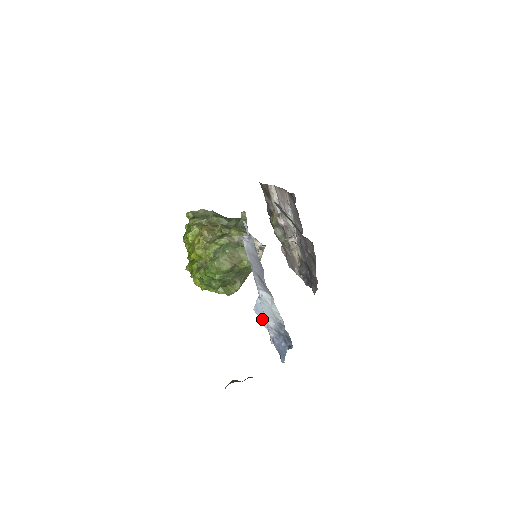
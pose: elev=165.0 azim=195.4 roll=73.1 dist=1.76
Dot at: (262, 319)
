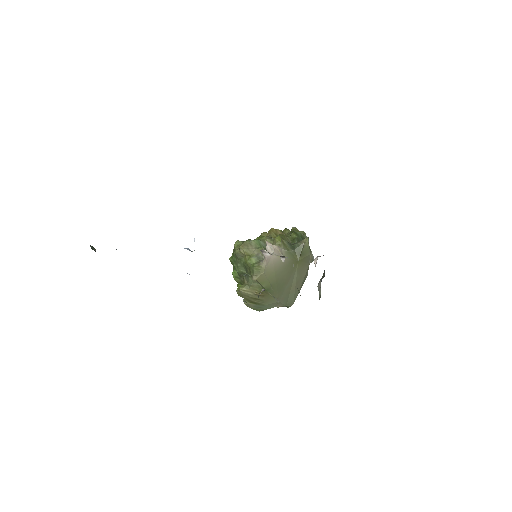
Dot at: occluded
